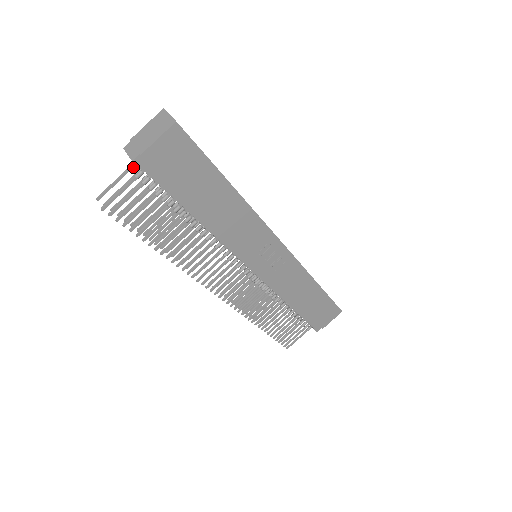
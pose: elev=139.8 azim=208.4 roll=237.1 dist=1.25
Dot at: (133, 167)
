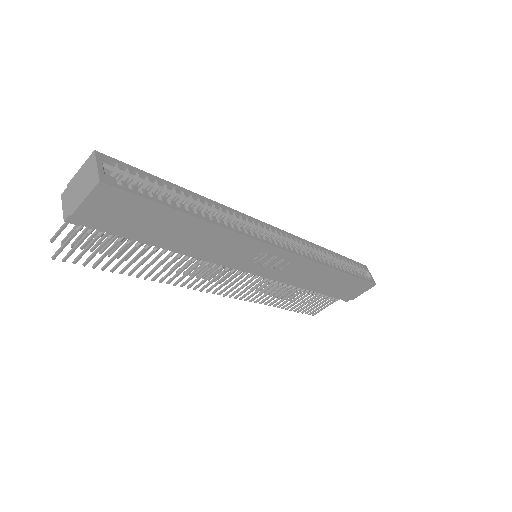
Dot at: occluded
